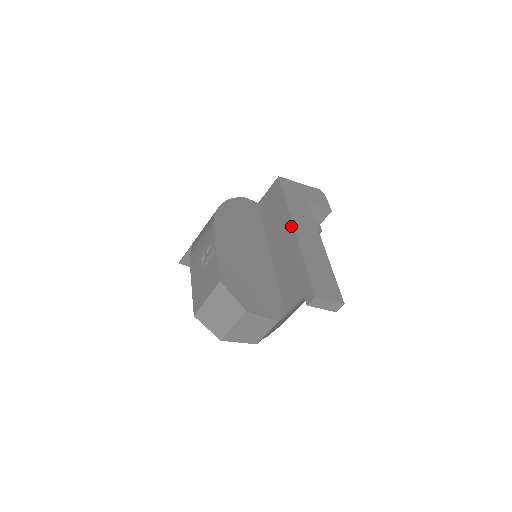
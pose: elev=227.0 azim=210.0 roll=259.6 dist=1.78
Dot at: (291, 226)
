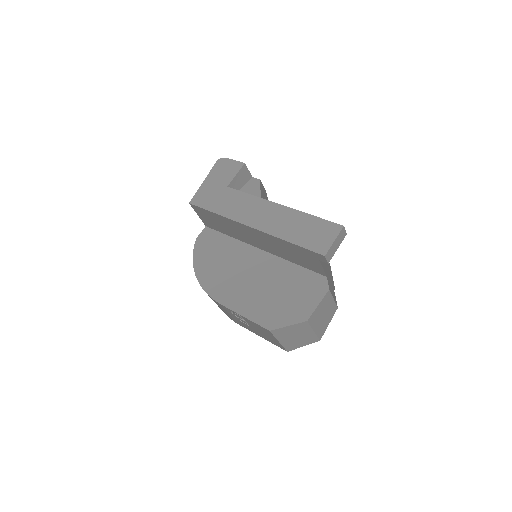
Dot at: (245, 227)
